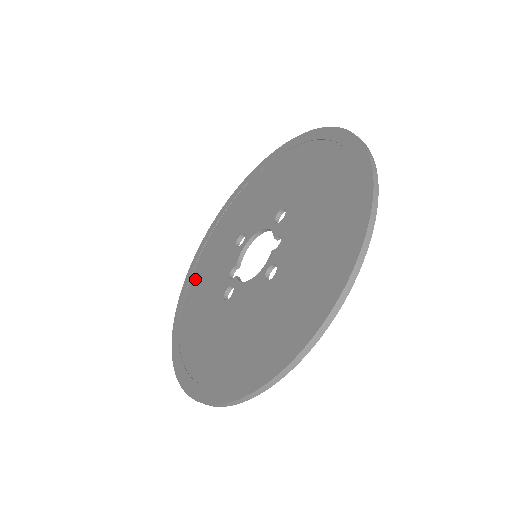
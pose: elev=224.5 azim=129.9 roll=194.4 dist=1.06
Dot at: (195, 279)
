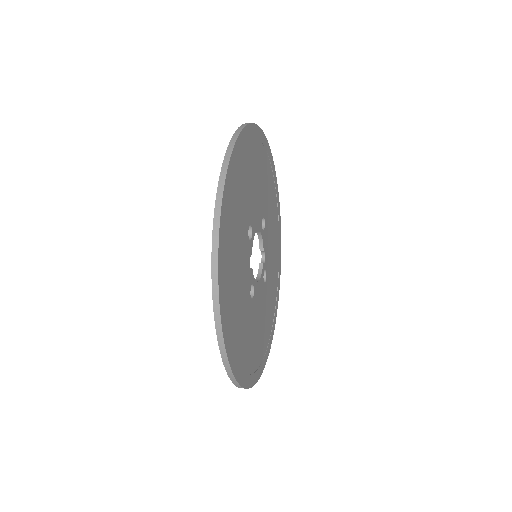
Dot at: occluded
